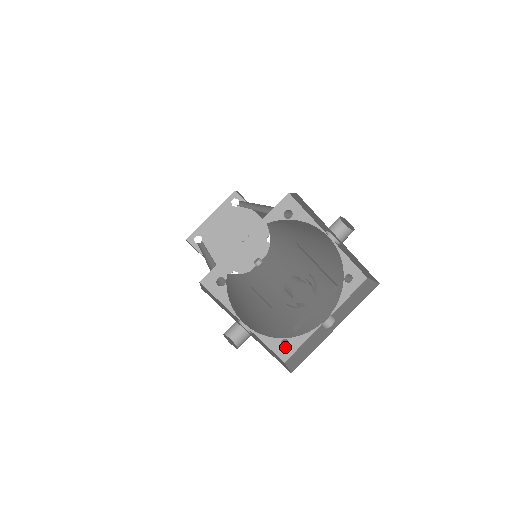
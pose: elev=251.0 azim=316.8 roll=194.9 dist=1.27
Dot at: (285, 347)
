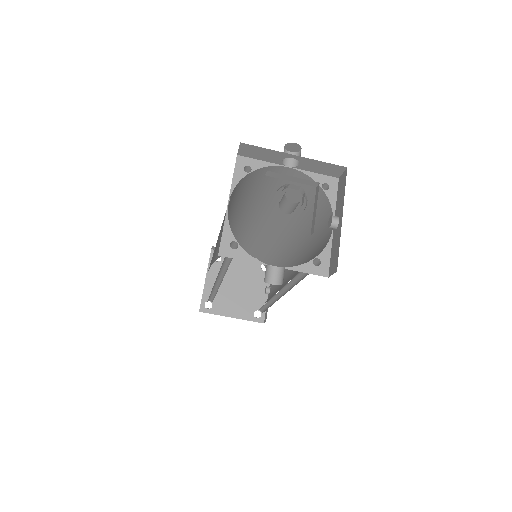
Dot at: (319, 265)
